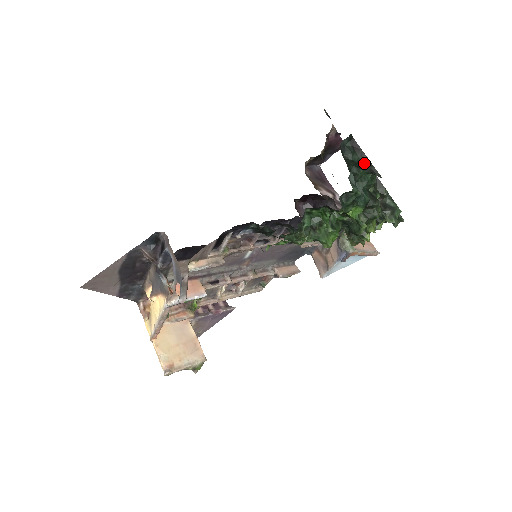
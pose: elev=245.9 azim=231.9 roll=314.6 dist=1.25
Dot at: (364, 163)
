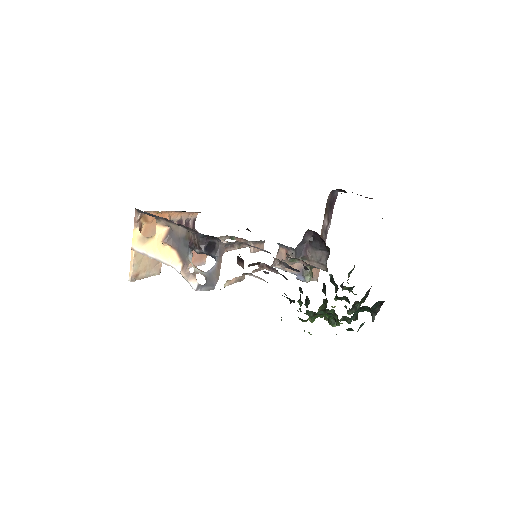
Dot at: (374, 311)
